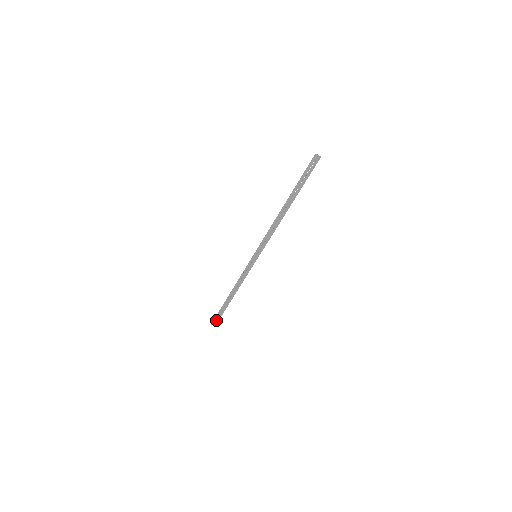
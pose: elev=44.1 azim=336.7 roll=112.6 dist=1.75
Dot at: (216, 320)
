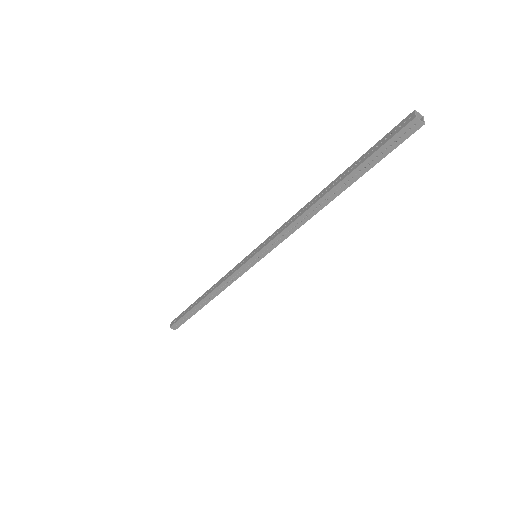
Dot at: (178, 324)
